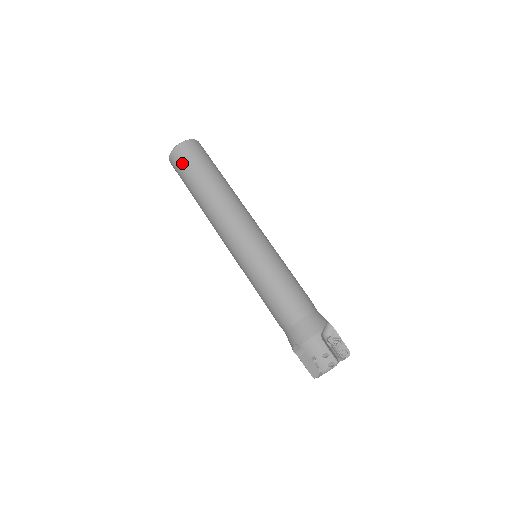
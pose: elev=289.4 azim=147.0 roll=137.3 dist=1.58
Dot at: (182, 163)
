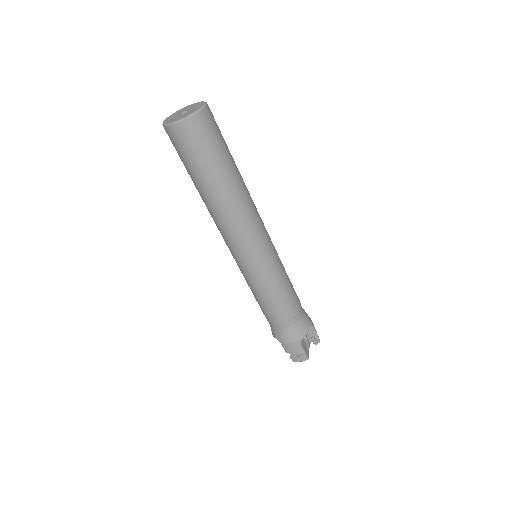
Dot at: (183, 149)
